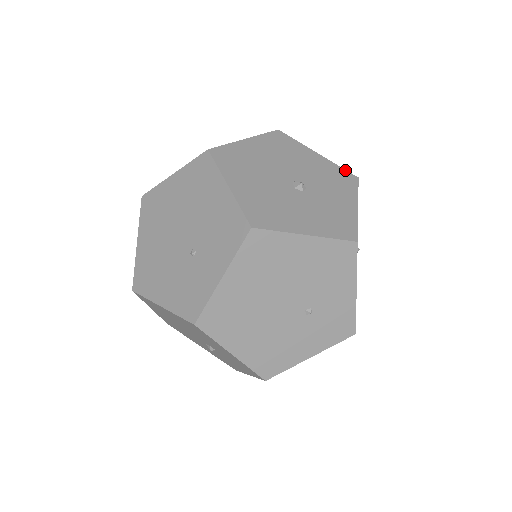
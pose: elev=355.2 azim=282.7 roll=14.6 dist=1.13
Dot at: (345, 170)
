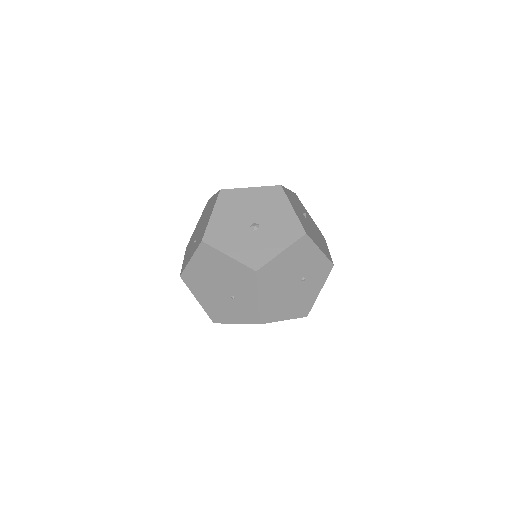
Dot at: (301, 225)
